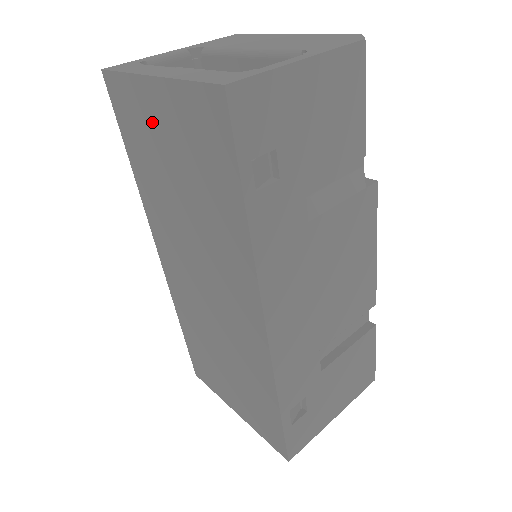
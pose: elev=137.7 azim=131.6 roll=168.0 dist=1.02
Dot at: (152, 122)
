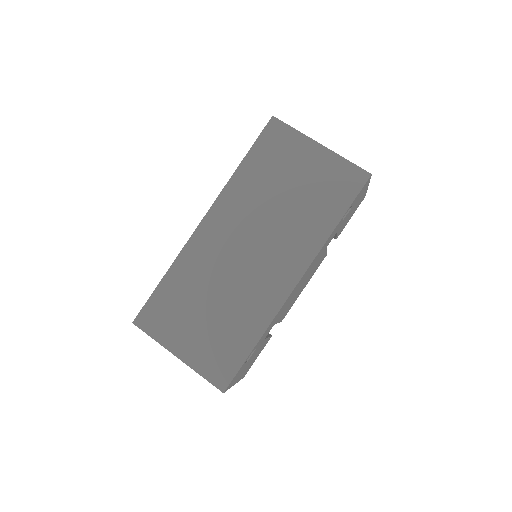
Dot at: (297, 158)
